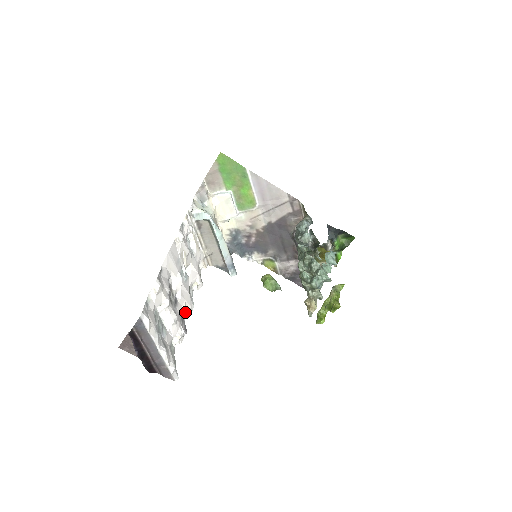
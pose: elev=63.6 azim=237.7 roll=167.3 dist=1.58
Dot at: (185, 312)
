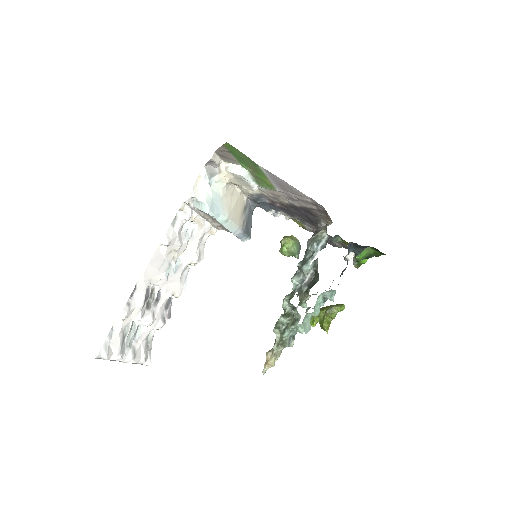
Dot at: (173, 296)
